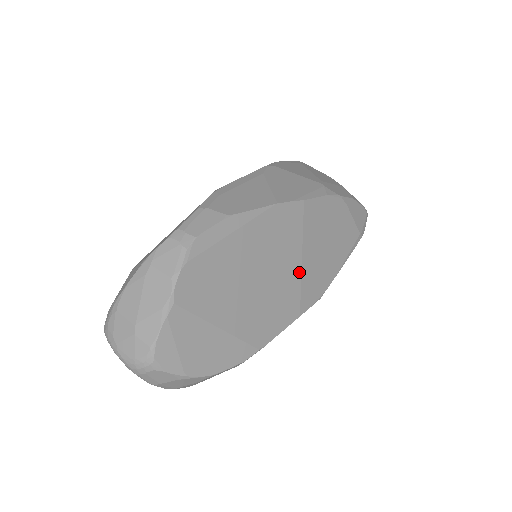
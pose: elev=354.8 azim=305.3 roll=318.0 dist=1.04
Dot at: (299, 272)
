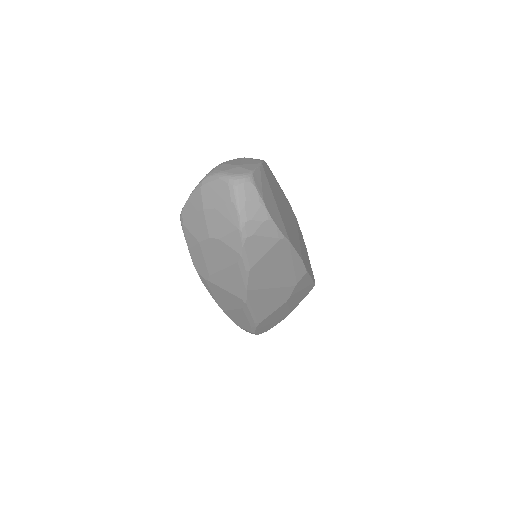
Dot at: (299, 241)
